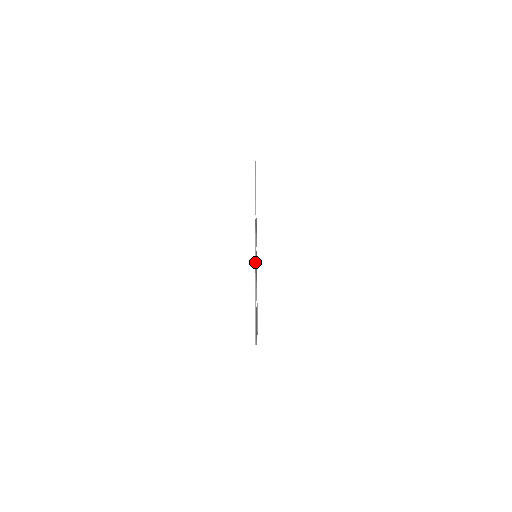
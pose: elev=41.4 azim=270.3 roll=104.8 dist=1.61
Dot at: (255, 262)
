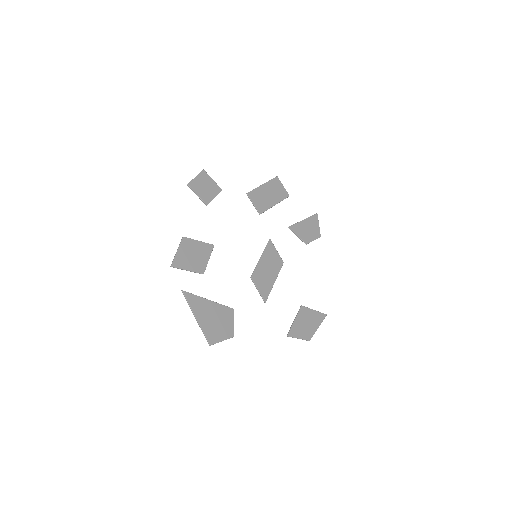
Dot at: (171, 264)
